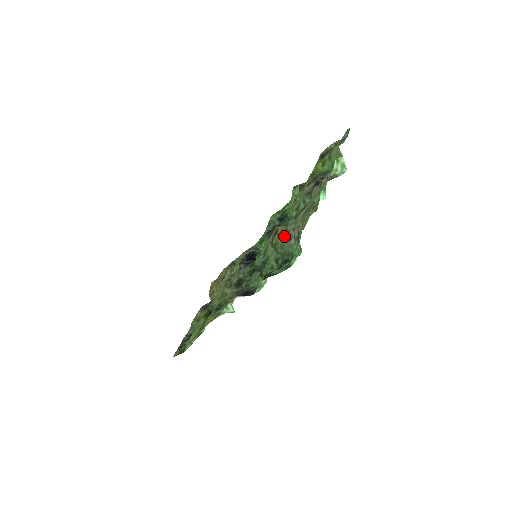
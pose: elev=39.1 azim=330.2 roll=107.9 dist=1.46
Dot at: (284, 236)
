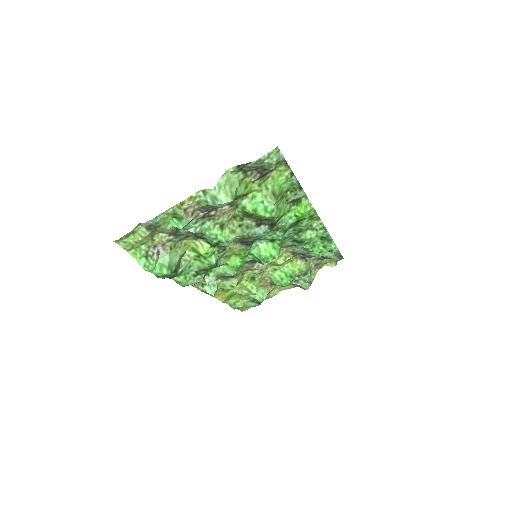
Dot at: (175, 249)
